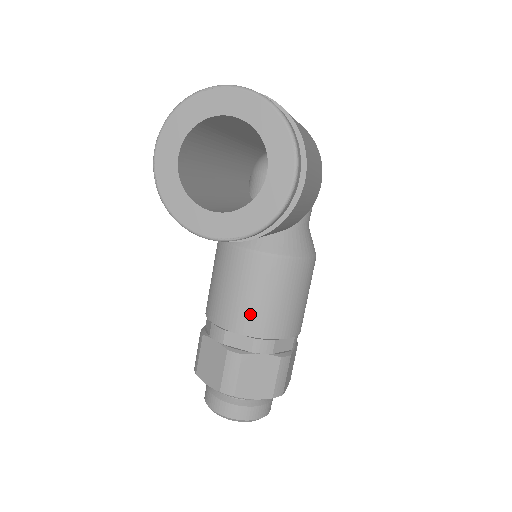
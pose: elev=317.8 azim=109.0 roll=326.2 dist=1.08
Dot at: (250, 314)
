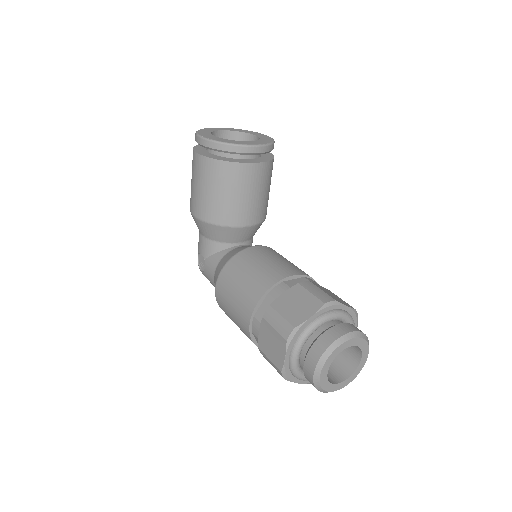
Dot at: (287, 266)
